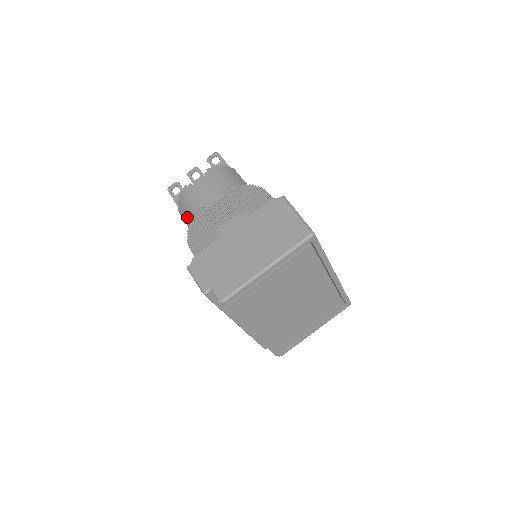
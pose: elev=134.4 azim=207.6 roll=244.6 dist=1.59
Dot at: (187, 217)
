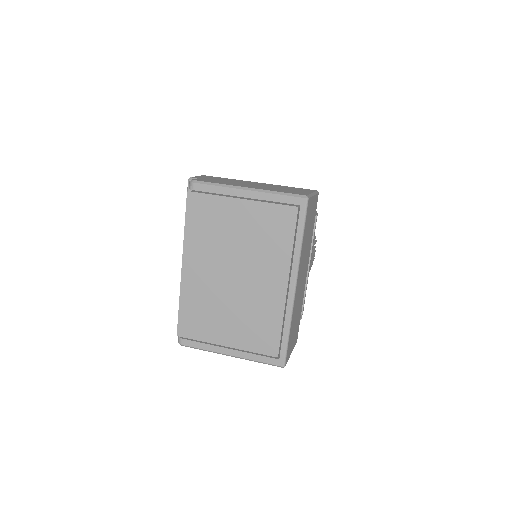
Dot at: occluded
